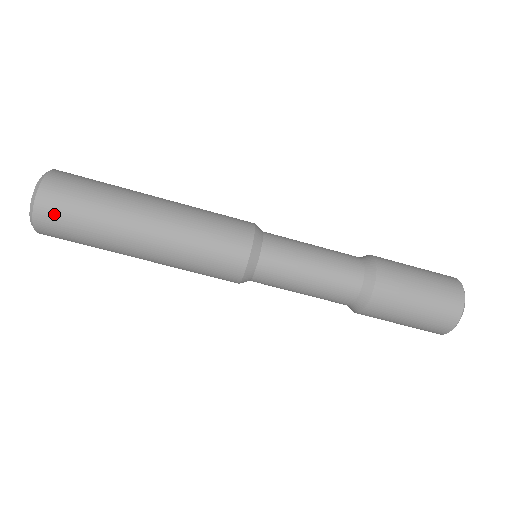
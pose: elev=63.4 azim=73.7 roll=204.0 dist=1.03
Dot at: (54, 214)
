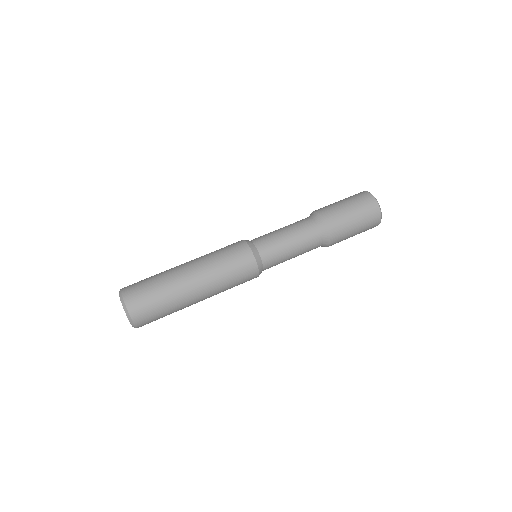
Dot at: (141, 308)
